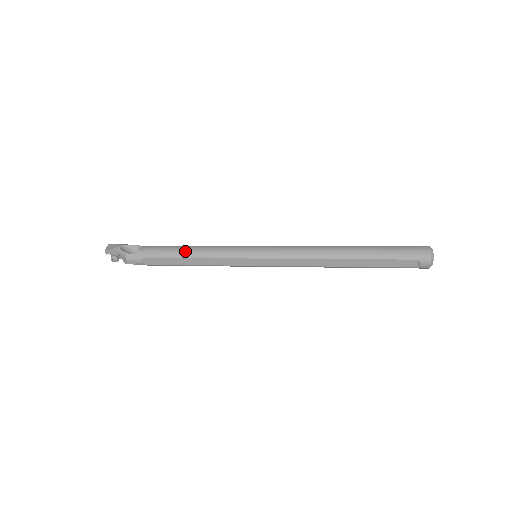
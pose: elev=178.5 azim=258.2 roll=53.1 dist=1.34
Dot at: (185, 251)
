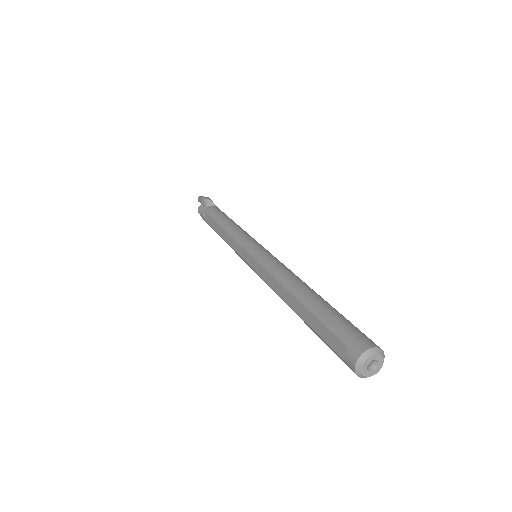
Dot at: (224, 220)
